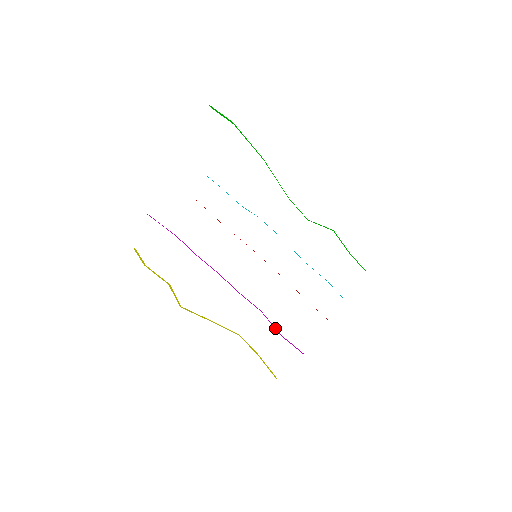
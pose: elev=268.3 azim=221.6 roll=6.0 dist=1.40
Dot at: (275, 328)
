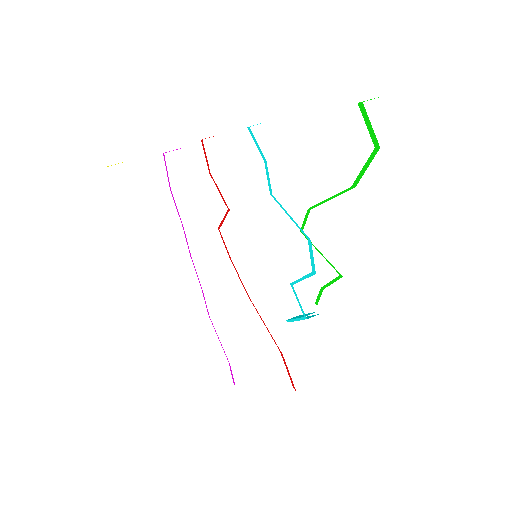
Dot at: occluded
